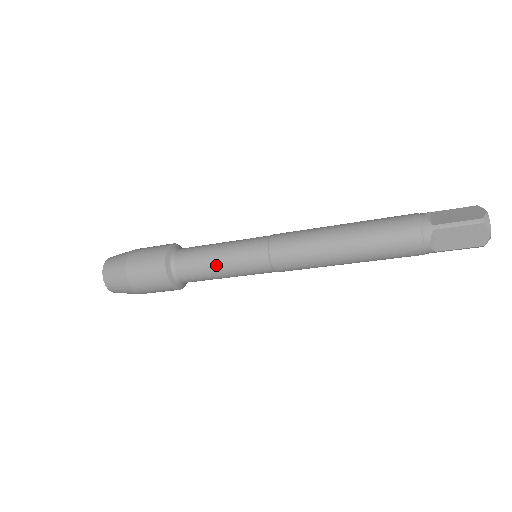
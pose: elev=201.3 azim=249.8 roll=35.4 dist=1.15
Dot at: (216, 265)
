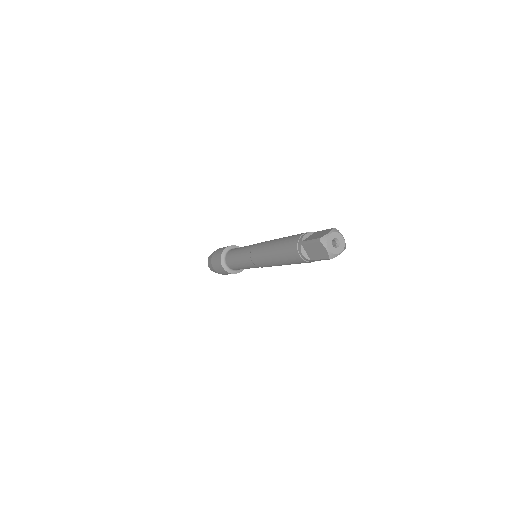
Dot at: (236, 260)
